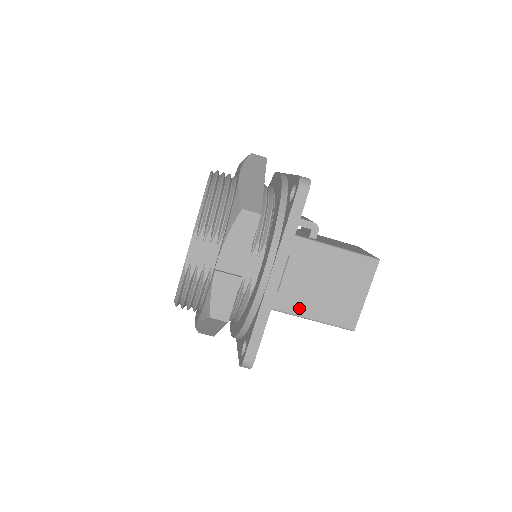
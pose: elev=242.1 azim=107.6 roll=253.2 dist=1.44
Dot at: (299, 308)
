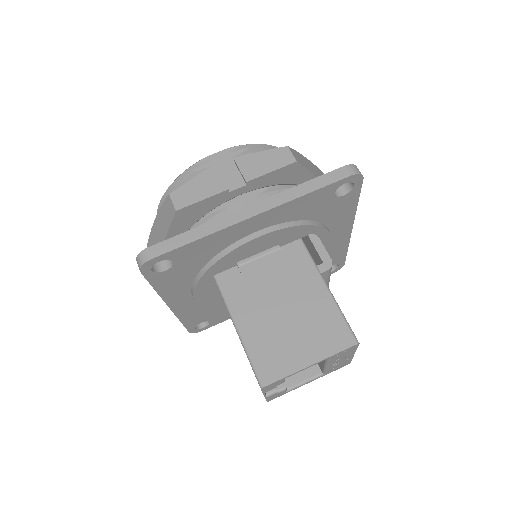
Dot at: (240, 307)
